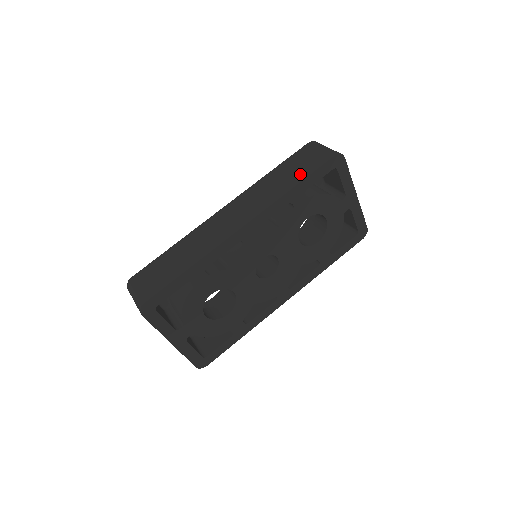
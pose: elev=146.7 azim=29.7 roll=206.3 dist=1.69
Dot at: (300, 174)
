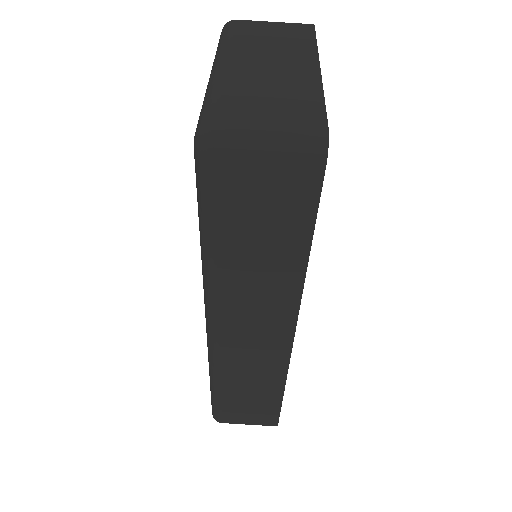
Dot at: (290, 238)
